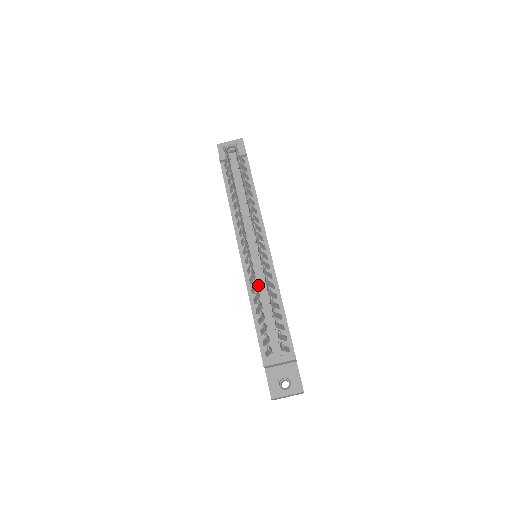
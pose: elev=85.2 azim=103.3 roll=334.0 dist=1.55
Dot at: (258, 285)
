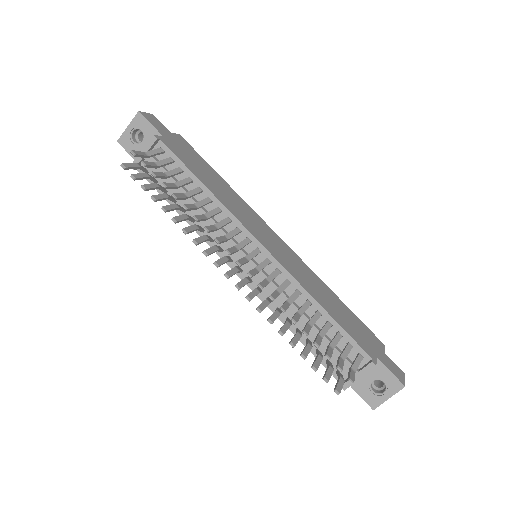
Dot at: (280, 300)
